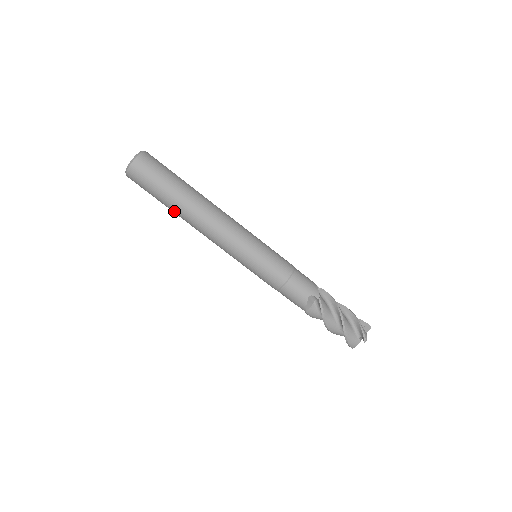
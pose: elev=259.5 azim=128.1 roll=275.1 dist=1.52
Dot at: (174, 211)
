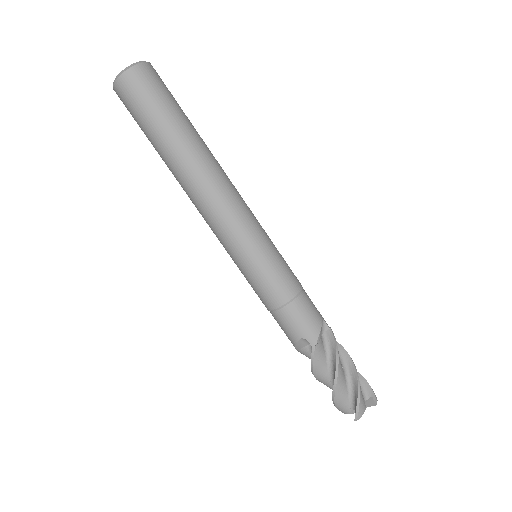
Dot at: (177, 147)
